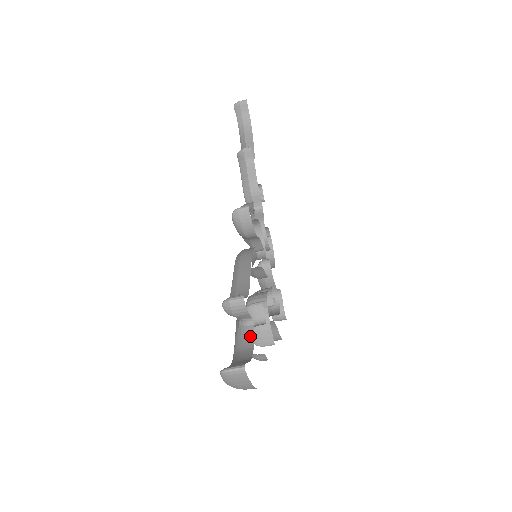
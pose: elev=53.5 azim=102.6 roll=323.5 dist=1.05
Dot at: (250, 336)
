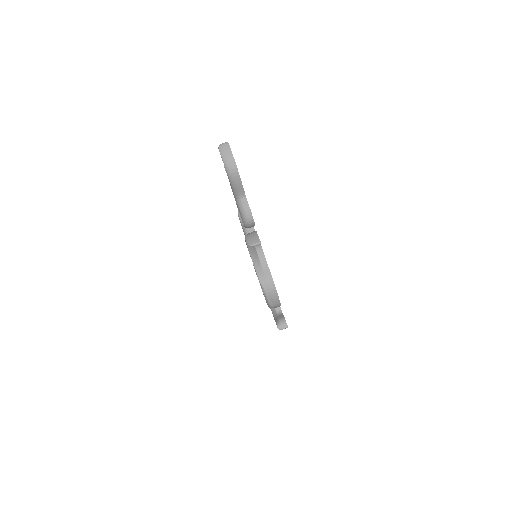
Dot at: occluded
